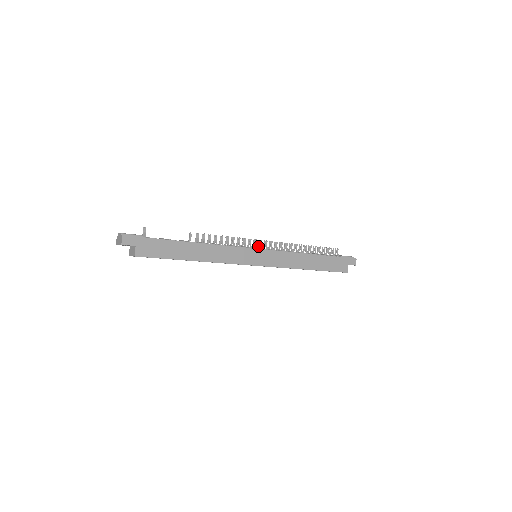
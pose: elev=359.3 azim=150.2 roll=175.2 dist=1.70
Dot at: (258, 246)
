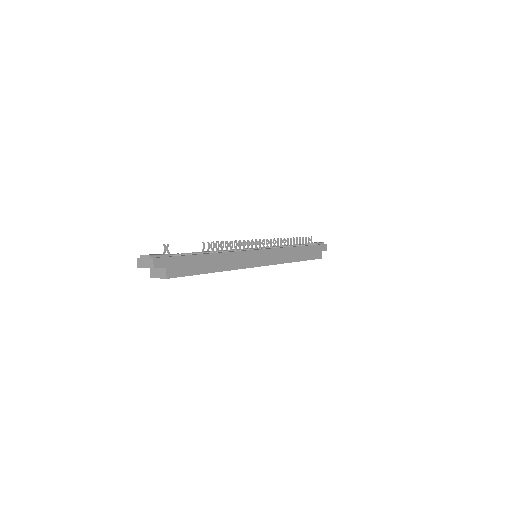
Dot at: occluded
